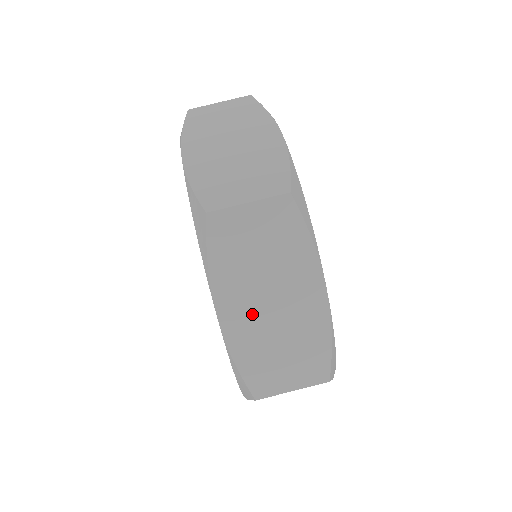
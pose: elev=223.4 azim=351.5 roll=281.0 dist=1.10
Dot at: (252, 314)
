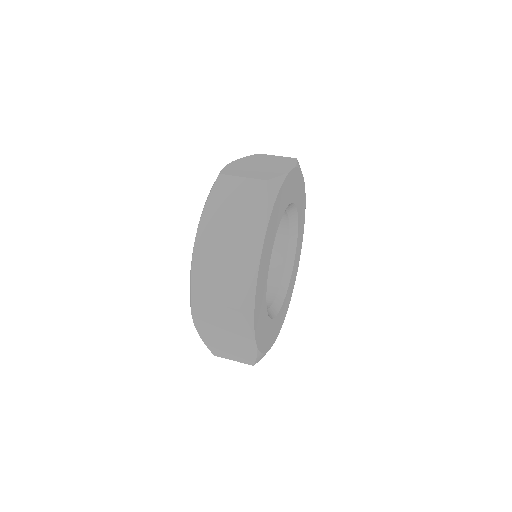
Dot at: (214, 334)
